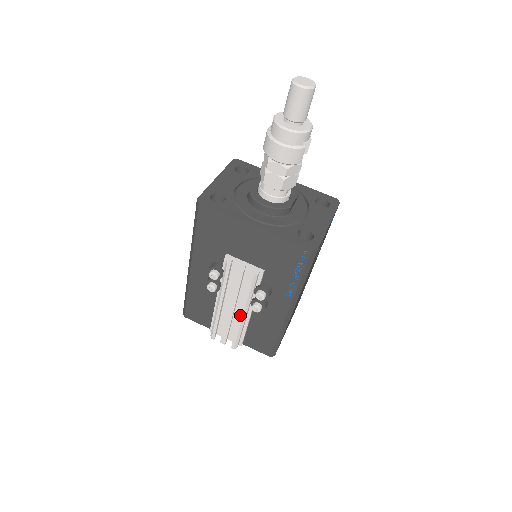
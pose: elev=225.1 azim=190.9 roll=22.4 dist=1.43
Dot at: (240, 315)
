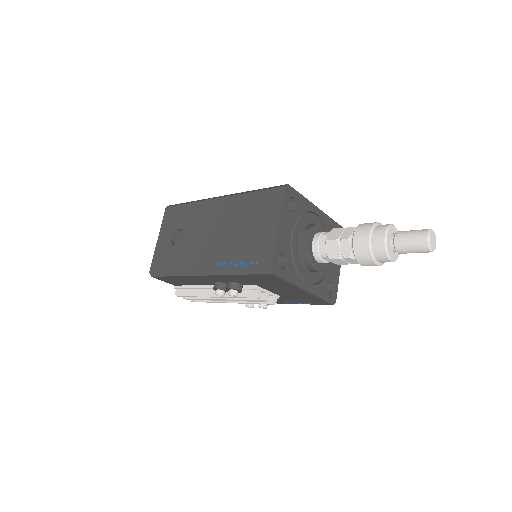
Dot at: (228, 302)
